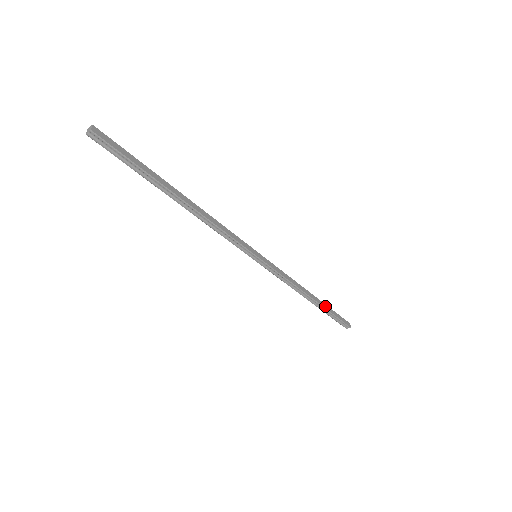
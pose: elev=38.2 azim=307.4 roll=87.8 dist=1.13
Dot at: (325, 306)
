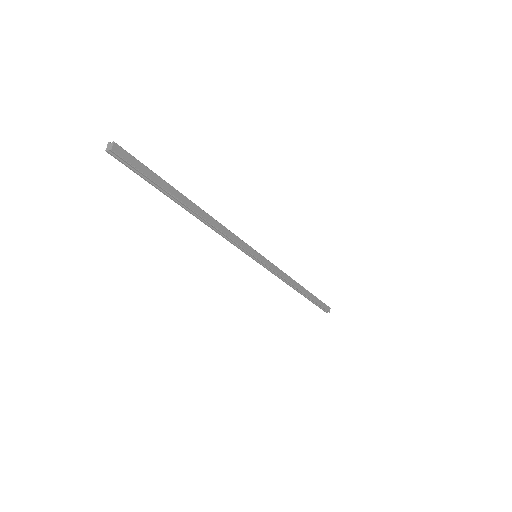
Dot at: (311, 296)
